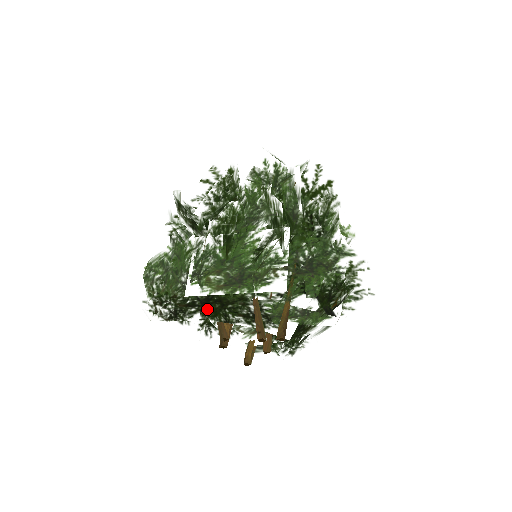
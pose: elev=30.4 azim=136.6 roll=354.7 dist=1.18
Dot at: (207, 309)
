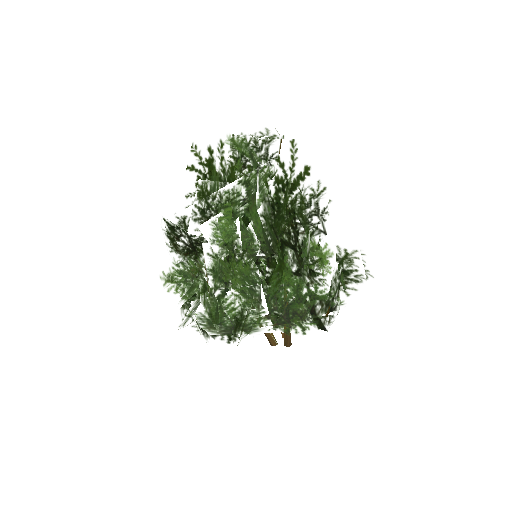
Dot at: occluded
